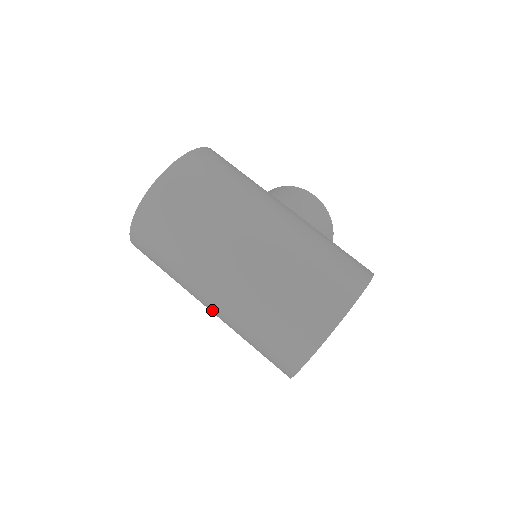
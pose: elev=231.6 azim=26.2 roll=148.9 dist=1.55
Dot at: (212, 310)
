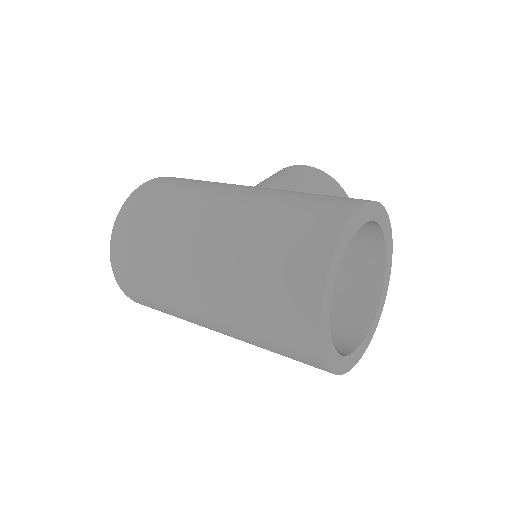
Dot at: (222, 333)
